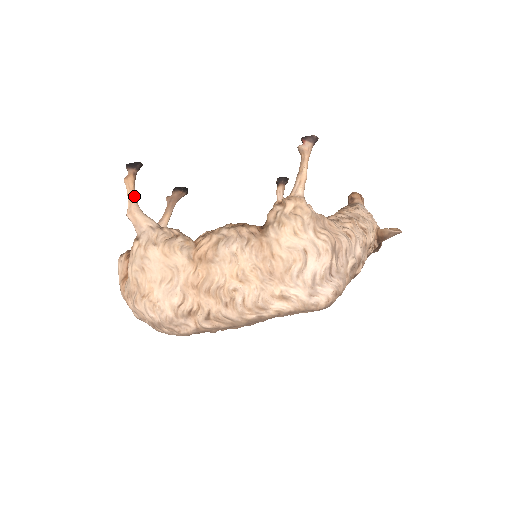
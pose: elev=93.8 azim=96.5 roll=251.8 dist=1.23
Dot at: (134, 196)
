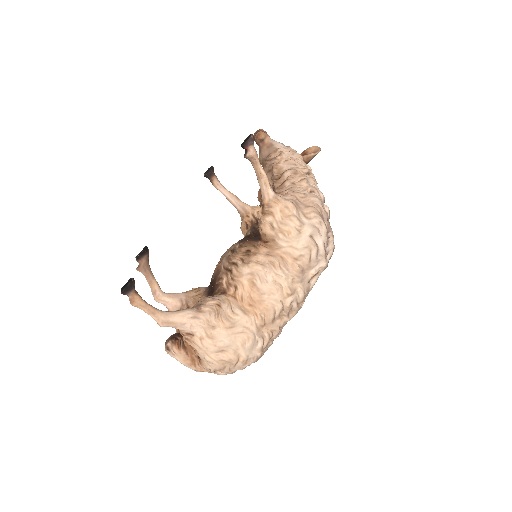
Dot at: (153, 308)
